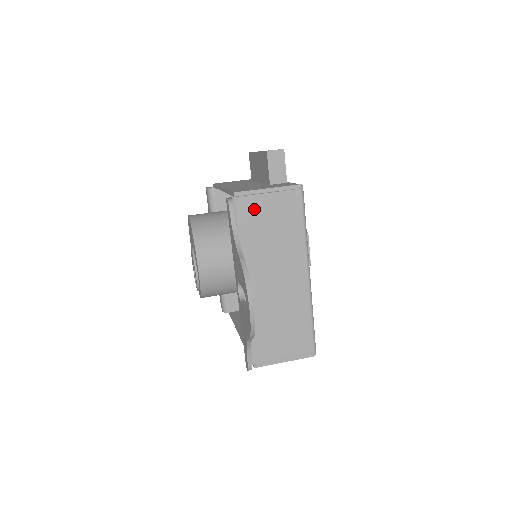
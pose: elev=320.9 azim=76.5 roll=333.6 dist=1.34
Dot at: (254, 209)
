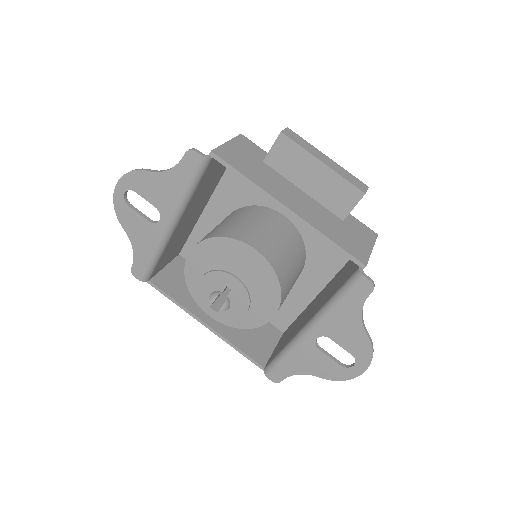
Dot at: occluded
